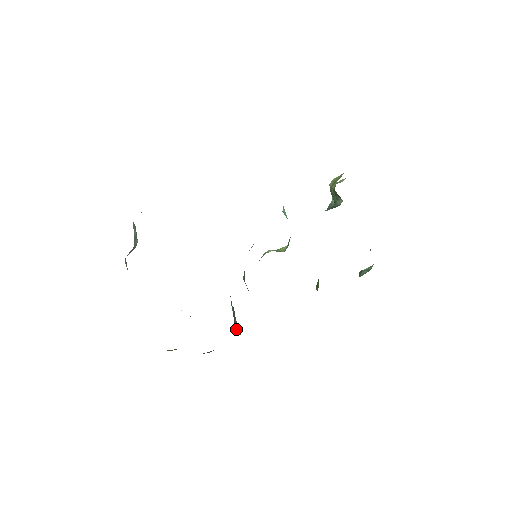
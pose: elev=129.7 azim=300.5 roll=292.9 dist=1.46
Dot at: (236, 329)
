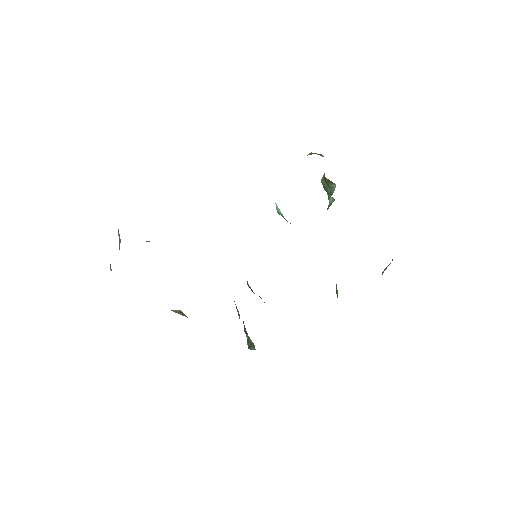
Dot at: (250, 346)
